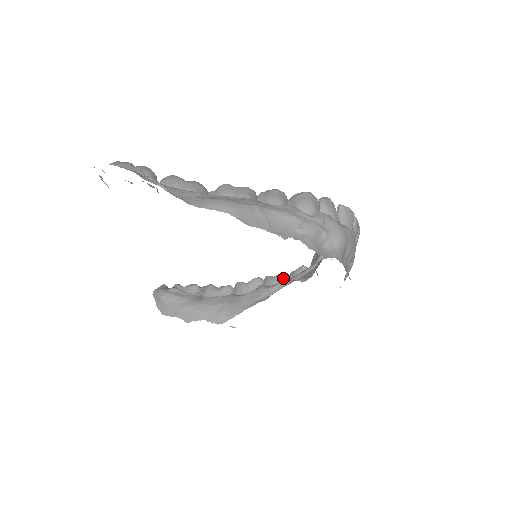
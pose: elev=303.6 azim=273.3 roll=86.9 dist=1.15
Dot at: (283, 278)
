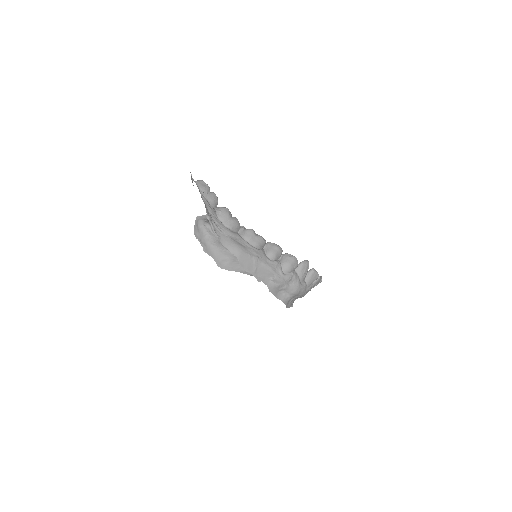
Dot at: occluded
